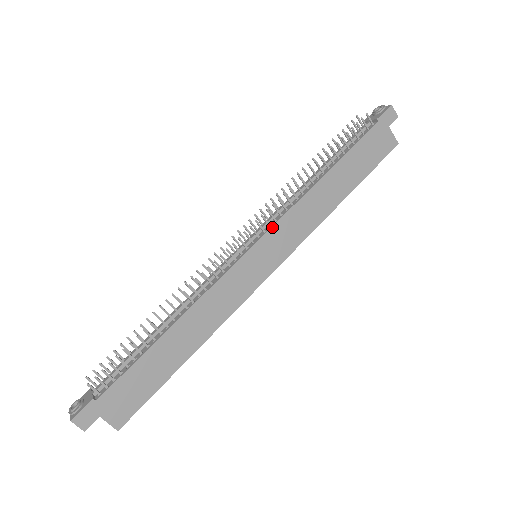
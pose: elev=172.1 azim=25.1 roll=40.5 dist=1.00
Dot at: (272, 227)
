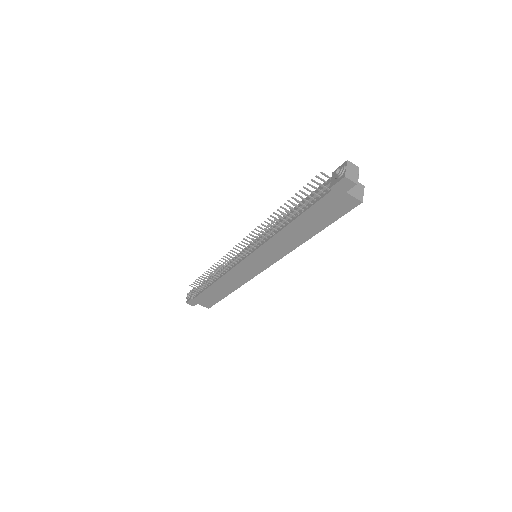
Dot at: (255, 251)
